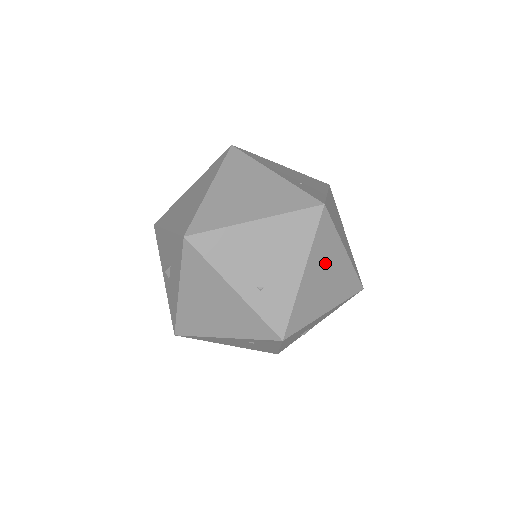
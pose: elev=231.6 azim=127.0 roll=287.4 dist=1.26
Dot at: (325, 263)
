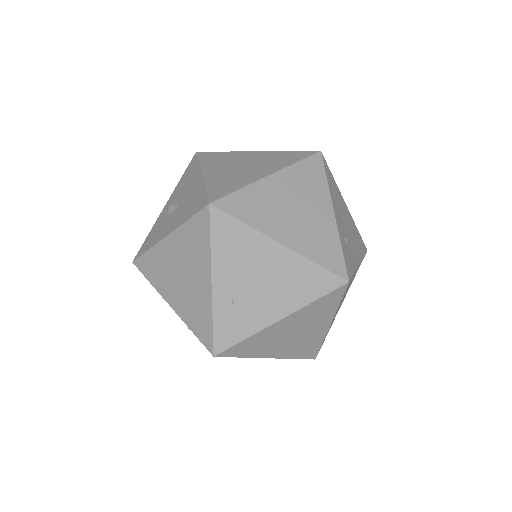
Dot at: (305, 324)
